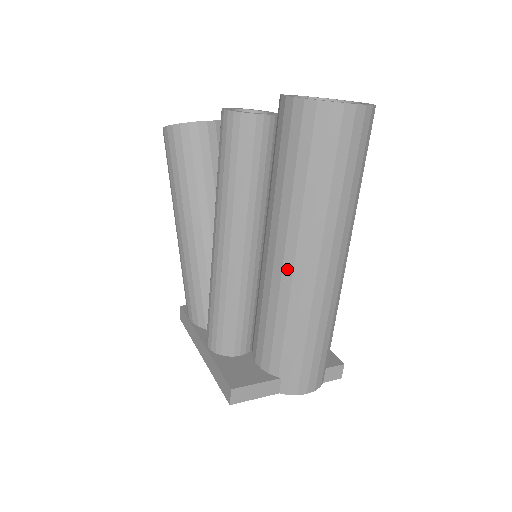
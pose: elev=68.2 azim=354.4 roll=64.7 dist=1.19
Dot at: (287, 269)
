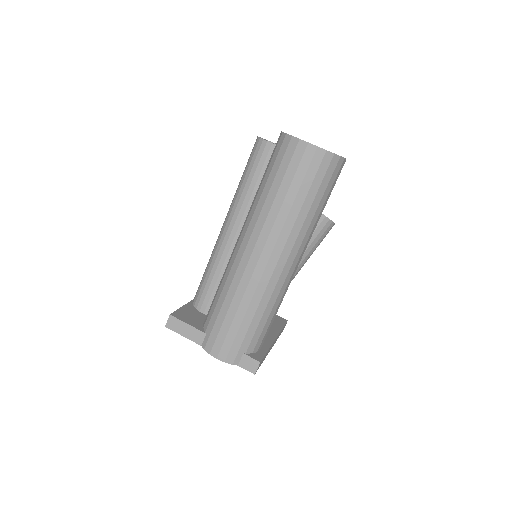
Dot at: (237, 248)
